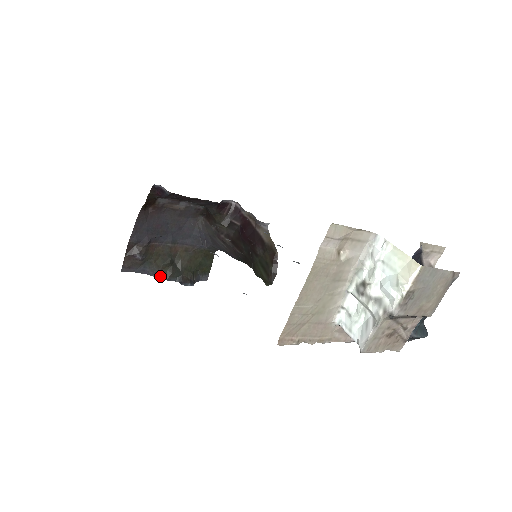
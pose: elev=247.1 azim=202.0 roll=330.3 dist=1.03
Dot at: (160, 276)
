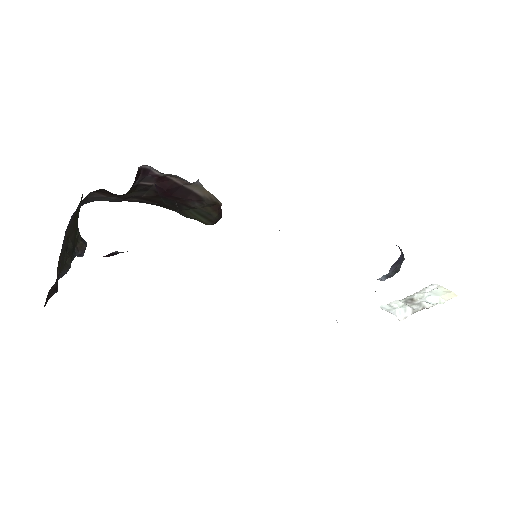
Dot at: (64, 273)
